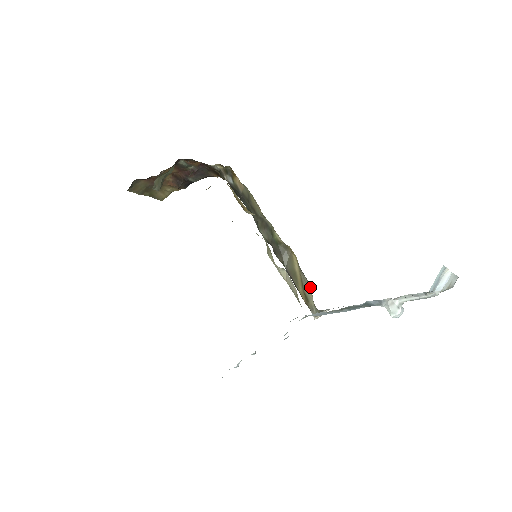
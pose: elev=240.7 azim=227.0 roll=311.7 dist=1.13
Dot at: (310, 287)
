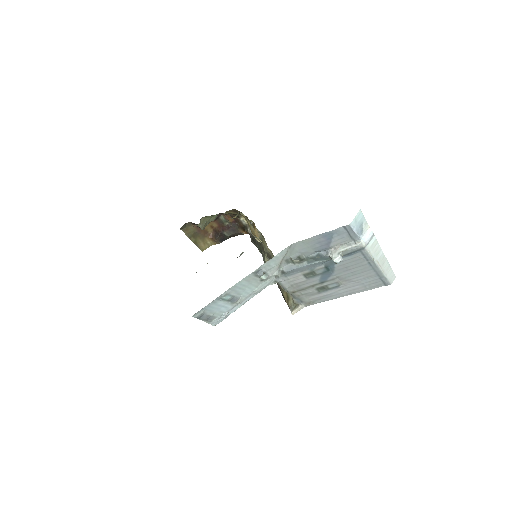
Dot at: occluded
